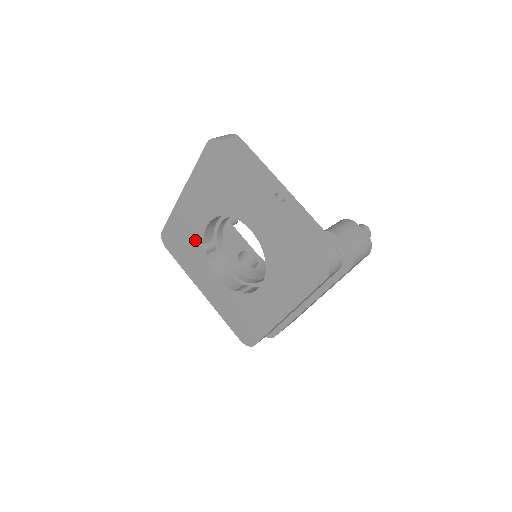
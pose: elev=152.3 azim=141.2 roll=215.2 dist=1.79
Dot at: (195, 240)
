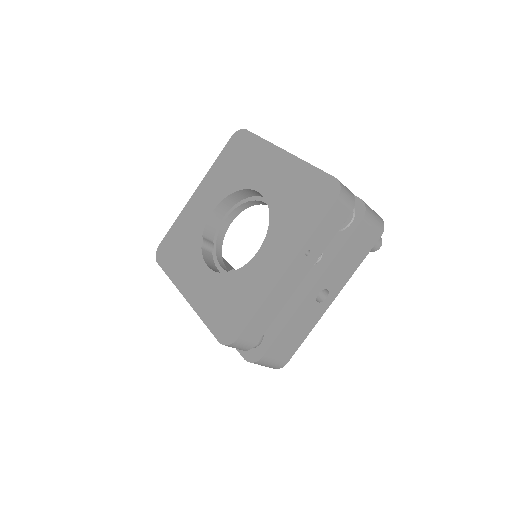
Dot at: (194, 235)
